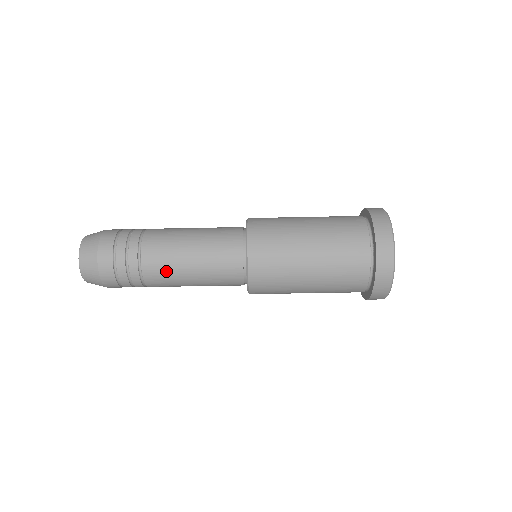
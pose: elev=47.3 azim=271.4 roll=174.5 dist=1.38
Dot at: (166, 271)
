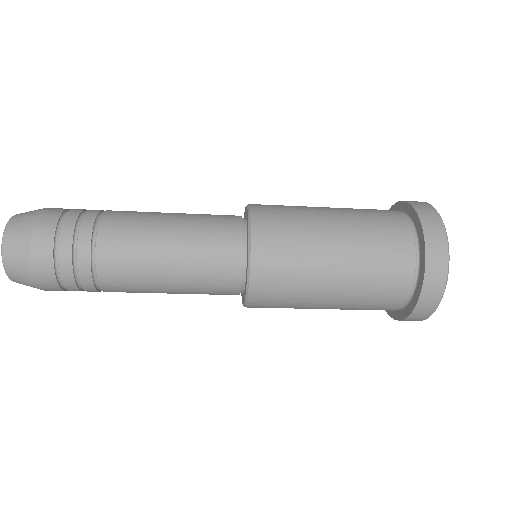
Dot at: (132, 270)
